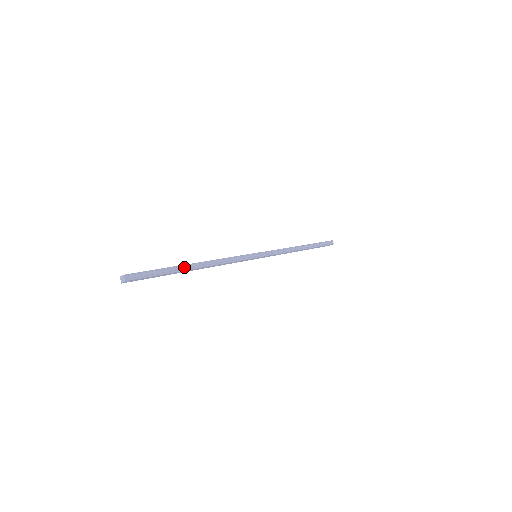
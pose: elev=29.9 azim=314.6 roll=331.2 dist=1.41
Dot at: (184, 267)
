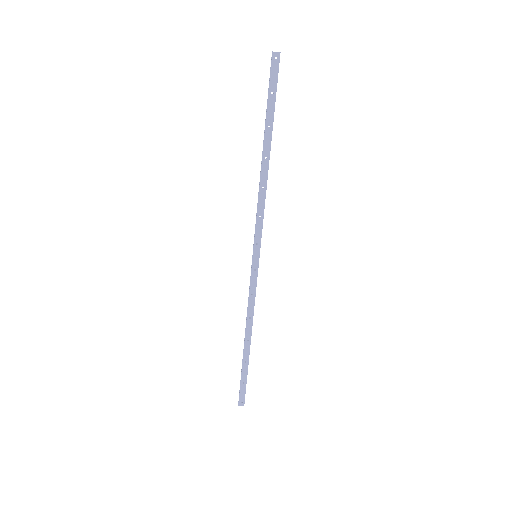
Dot at: (270, 137)
